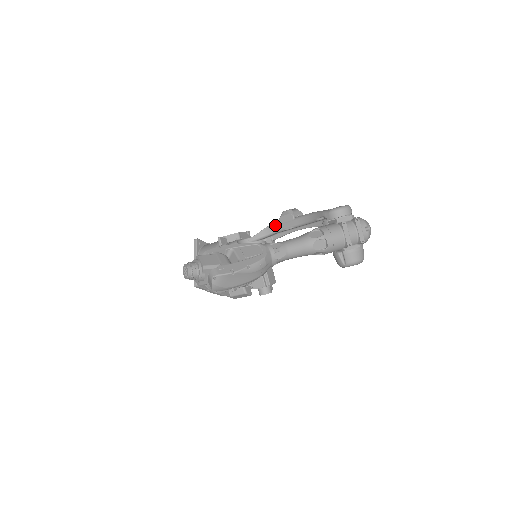
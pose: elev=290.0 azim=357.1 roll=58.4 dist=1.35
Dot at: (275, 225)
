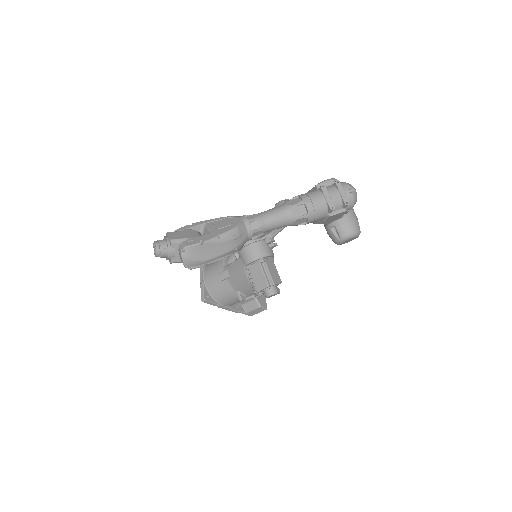
Dot at: occluded
